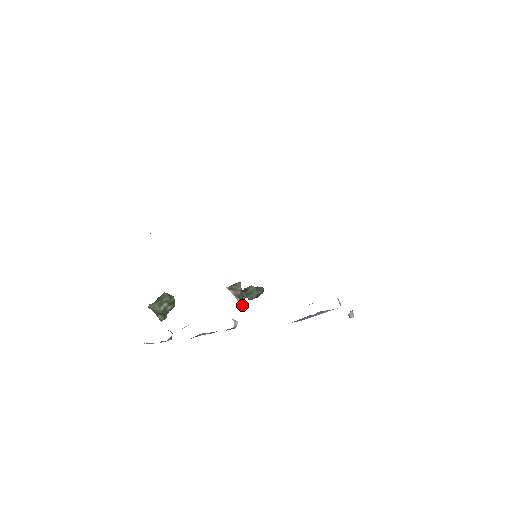
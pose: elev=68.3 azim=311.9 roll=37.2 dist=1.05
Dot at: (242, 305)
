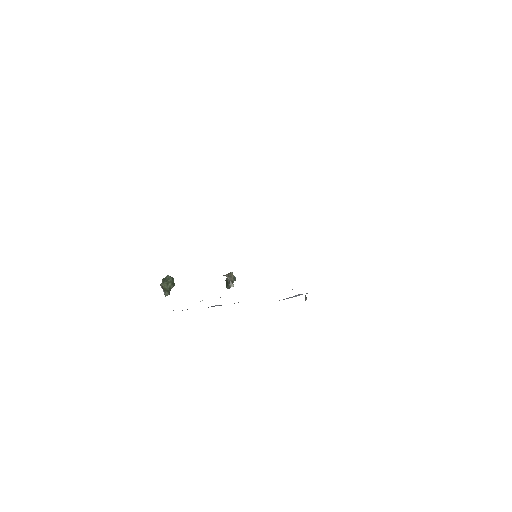
Dot at: (229, 288)
